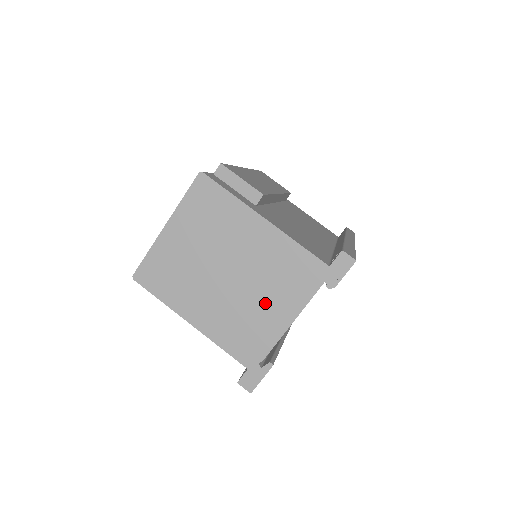
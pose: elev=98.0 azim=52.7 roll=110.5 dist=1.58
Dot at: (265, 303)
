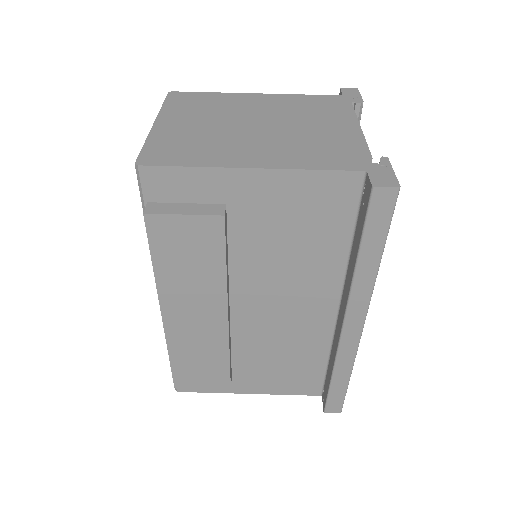
Dot at: (318, 127)
